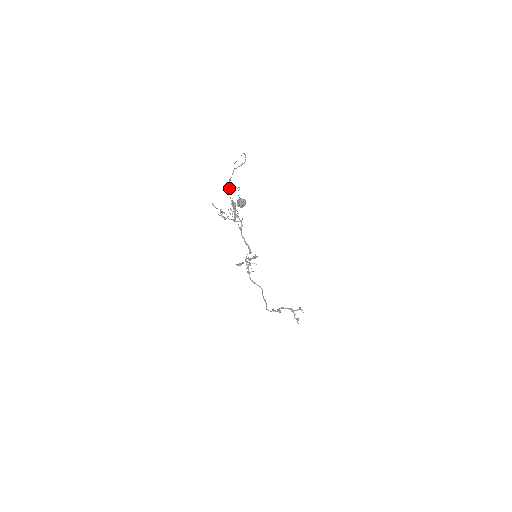
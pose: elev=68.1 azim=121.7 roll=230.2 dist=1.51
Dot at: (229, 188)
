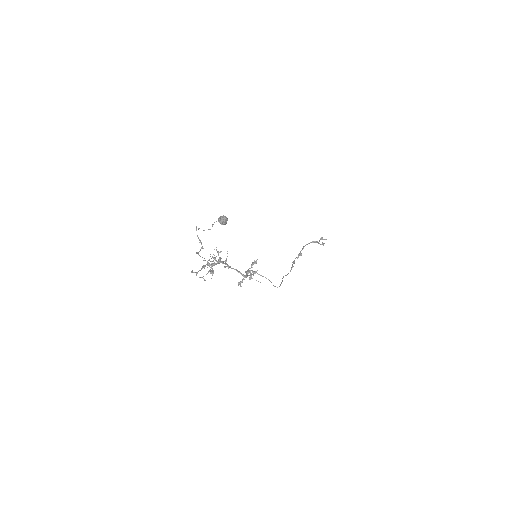
Dot at: (200, 256)
